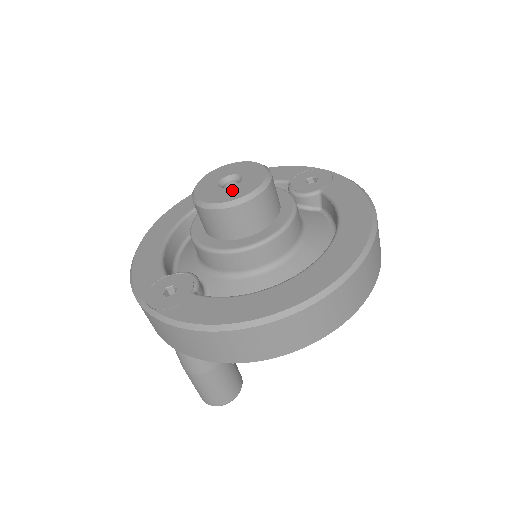
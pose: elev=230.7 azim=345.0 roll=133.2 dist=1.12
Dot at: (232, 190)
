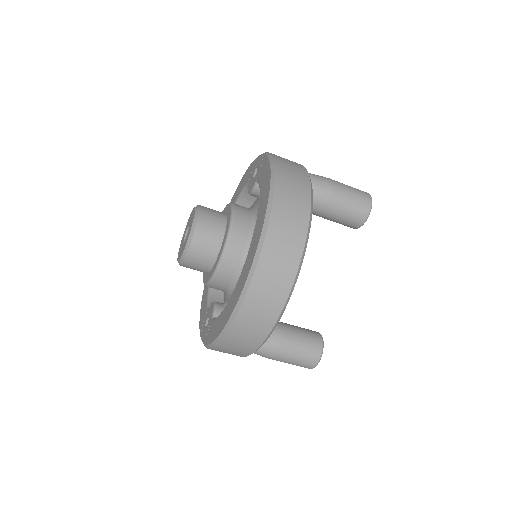
Dot at: (184, 243)
